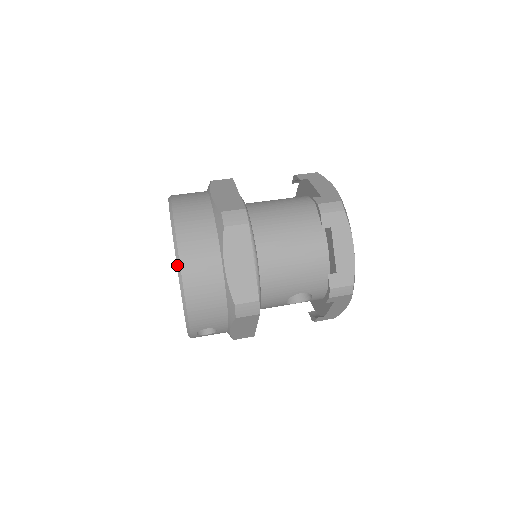
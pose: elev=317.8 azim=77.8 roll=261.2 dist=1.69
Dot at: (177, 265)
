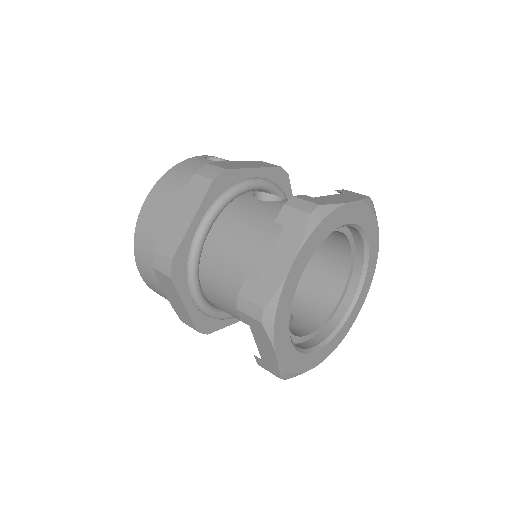
Dot at: occluded
